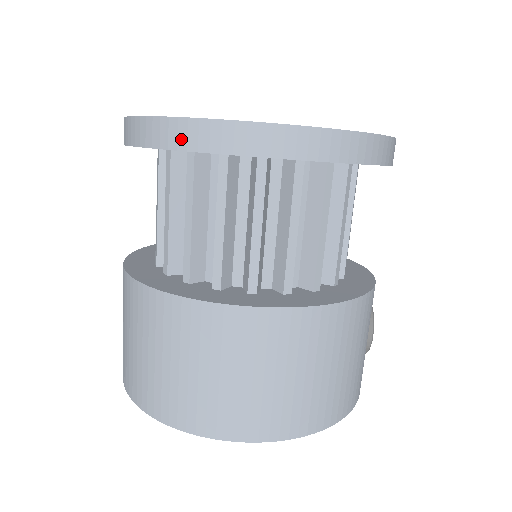
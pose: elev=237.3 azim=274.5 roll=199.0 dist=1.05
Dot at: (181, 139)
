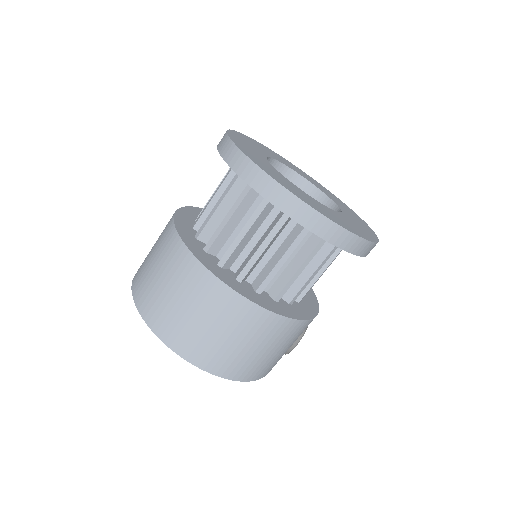
Dot at: (250, 177)
